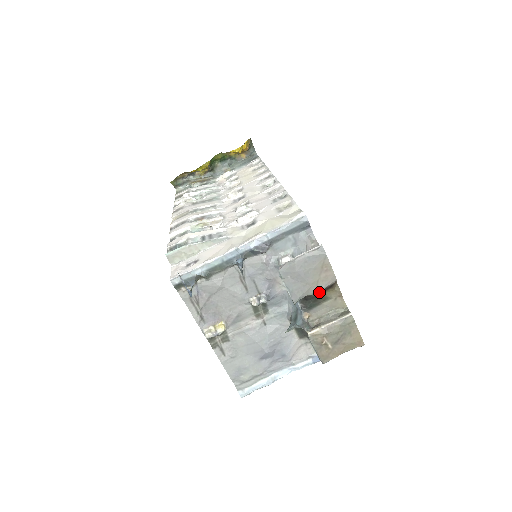
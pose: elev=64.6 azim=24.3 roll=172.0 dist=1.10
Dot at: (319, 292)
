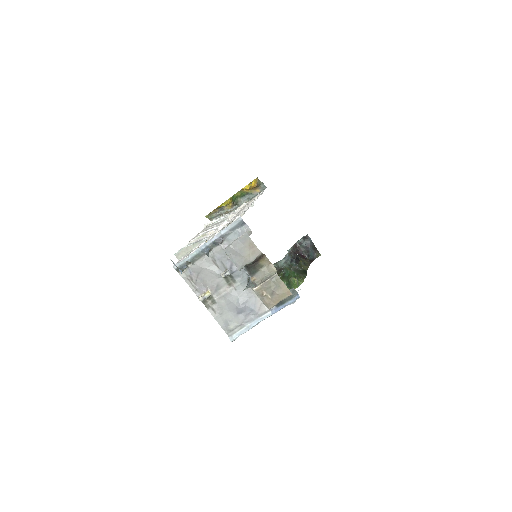
Dot at: (253, 261)
